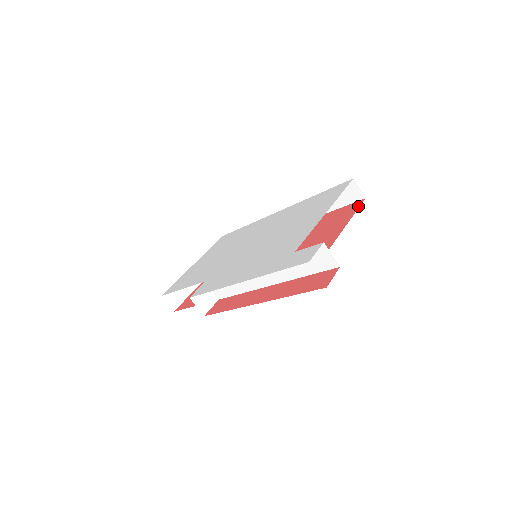
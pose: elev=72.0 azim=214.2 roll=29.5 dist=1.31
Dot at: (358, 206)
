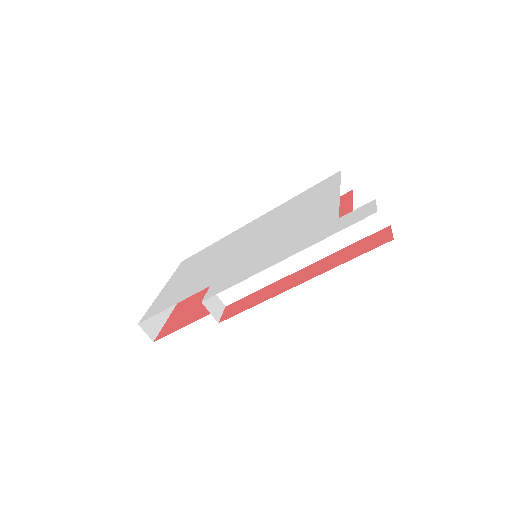
Dot at: (351, 195)
